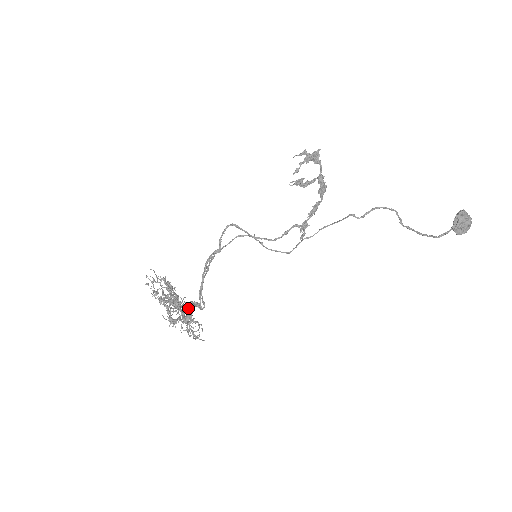
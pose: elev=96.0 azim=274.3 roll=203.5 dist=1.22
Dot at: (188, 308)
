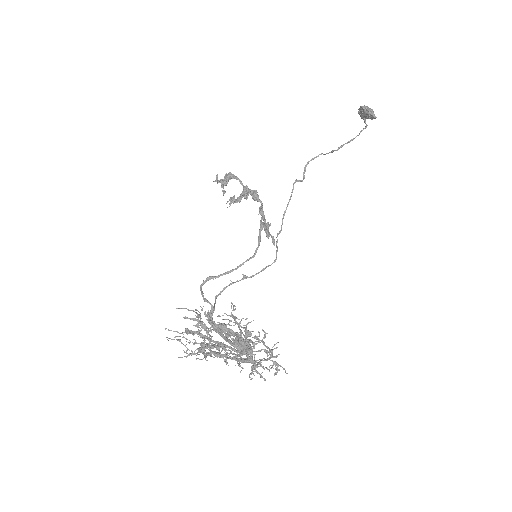
Dot at: occluded
